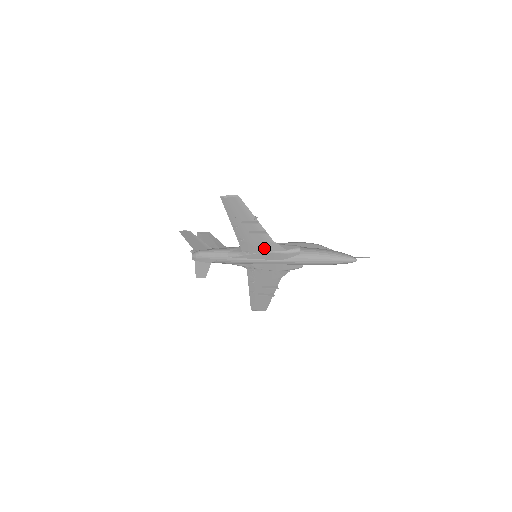
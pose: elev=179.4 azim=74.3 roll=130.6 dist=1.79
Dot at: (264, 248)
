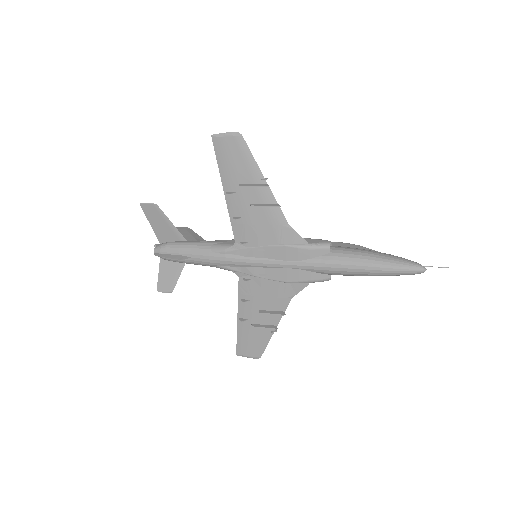
Dot at: (272, 237)
